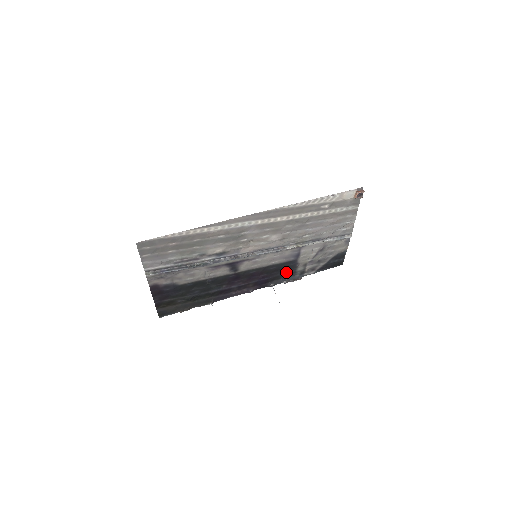
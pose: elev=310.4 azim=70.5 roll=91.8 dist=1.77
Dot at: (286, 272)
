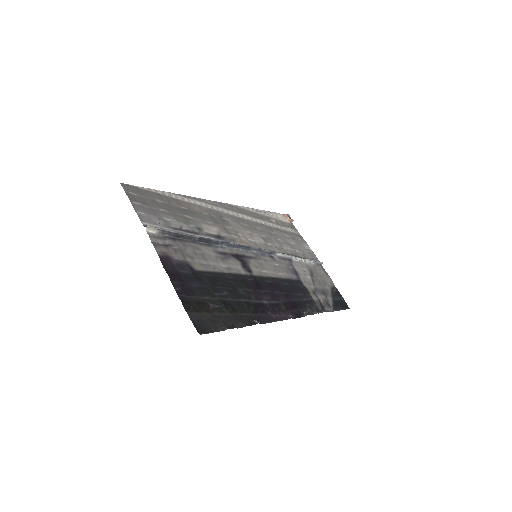
Dot at: (304, 298)
